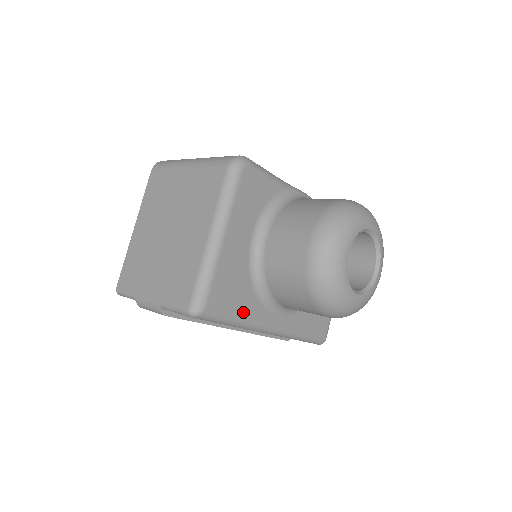
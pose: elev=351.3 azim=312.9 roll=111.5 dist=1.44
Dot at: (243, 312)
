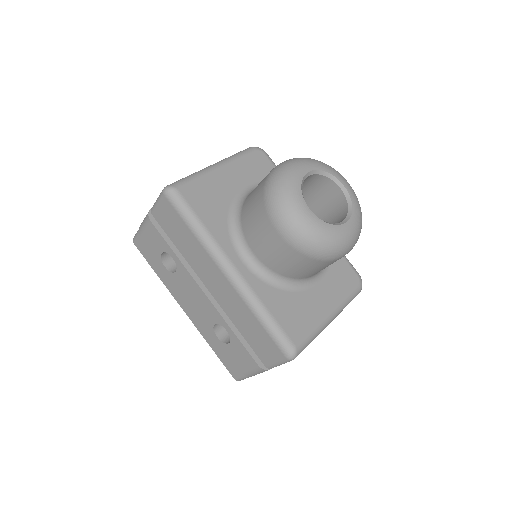
Dot at: (209, 224)
